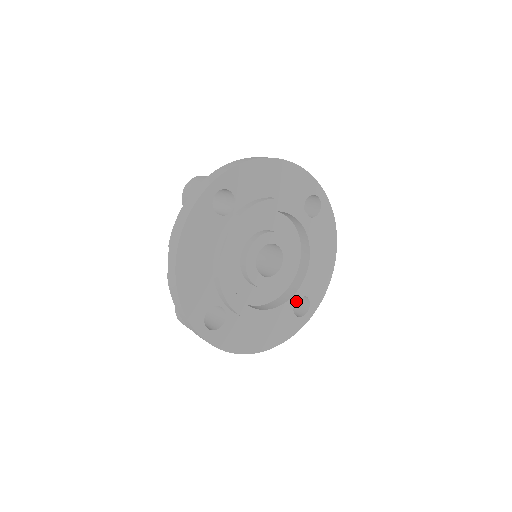
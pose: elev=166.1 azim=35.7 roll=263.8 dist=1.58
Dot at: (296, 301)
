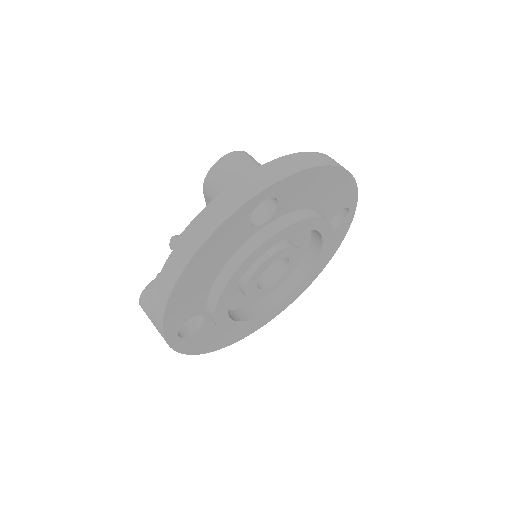
Dot at: (274, 311)
